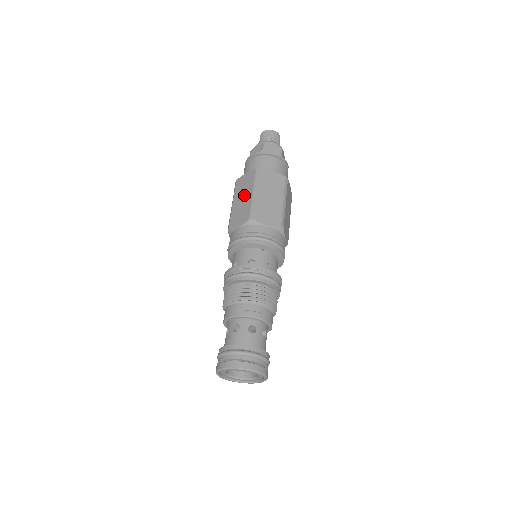
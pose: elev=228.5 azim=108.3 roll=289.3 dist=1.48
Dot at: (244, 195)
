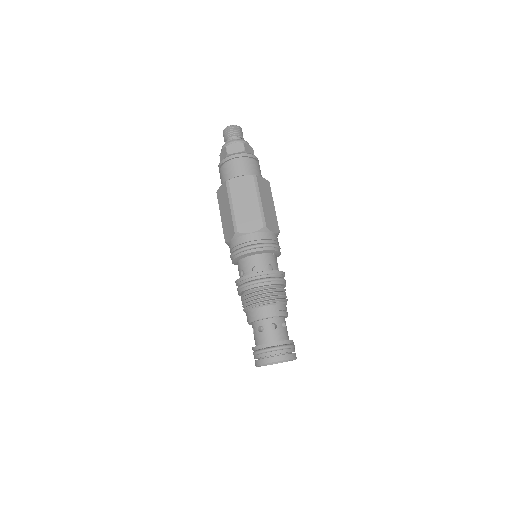
Dot at: (247, 200)
